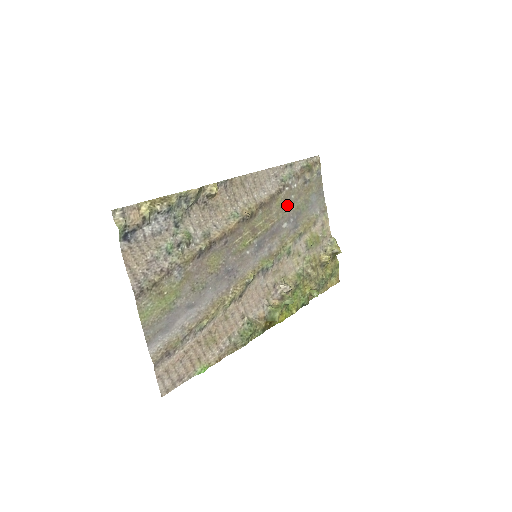
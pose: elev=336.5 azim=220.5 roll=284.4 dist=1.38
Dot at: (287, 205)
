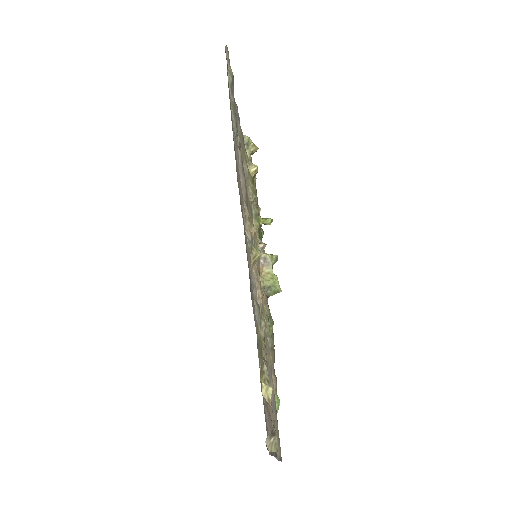
Dot at: occluded
